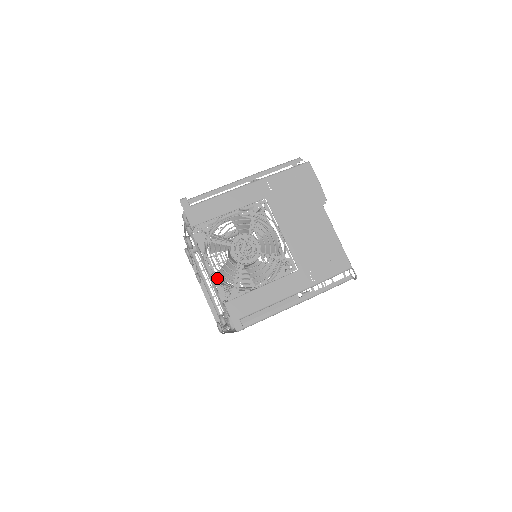
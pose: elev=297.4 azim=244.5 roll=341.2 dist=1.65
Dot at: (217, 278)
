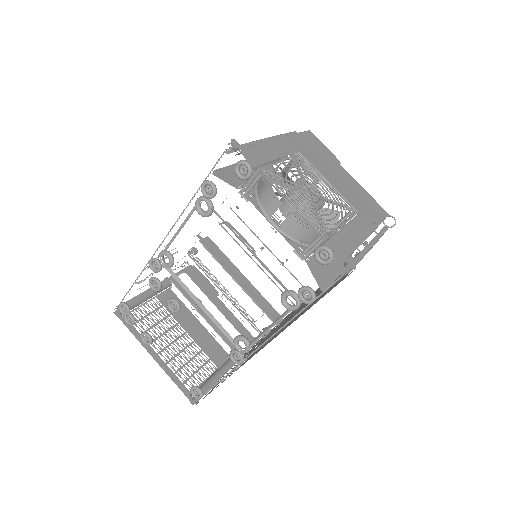
Dot at: (305, 217)
